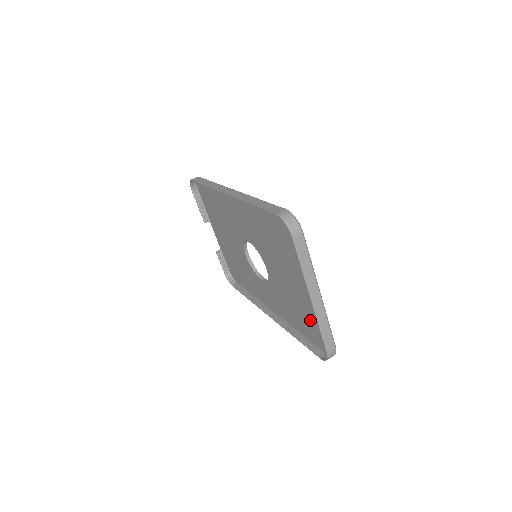
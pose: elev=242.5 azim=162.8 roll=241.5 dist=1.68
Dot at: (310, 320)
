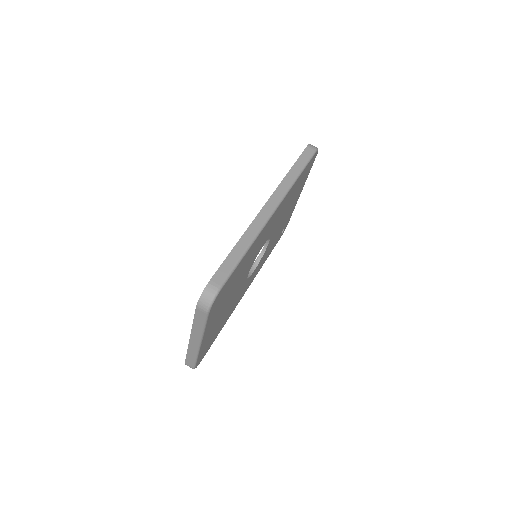
Dot at: occluded
